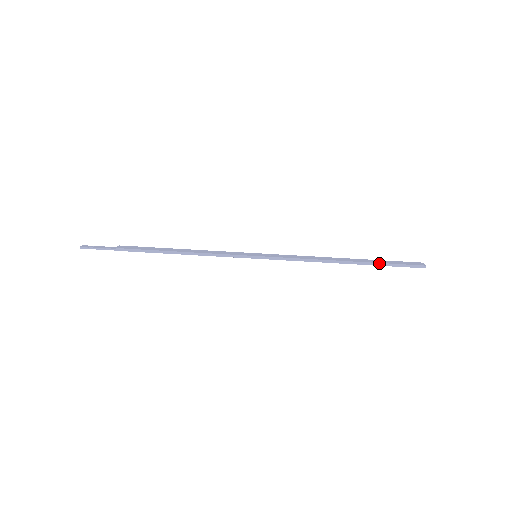
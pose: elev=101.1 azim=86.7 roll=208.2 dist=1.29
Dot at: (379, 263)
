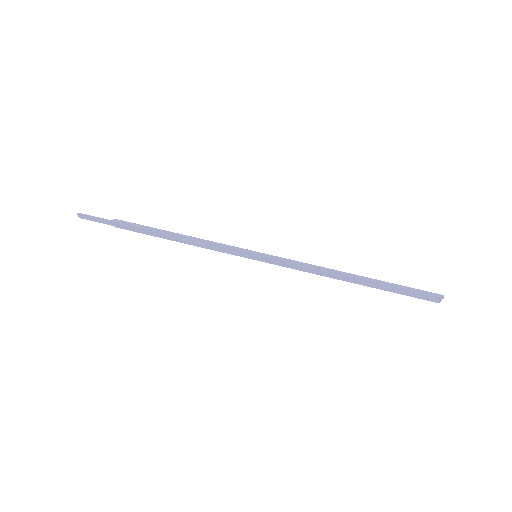
Dot at: (391, 283)
